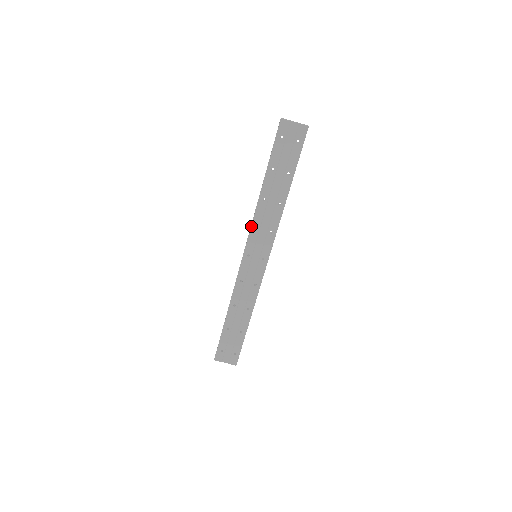
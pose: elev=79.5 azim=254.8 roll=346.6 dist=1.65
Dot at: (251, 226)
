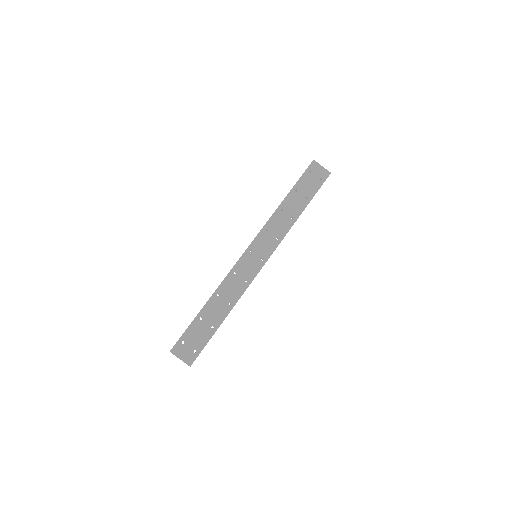
Dot at: (263, 227)
